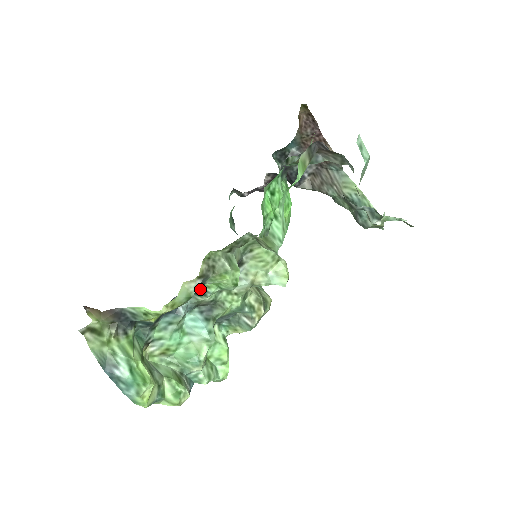
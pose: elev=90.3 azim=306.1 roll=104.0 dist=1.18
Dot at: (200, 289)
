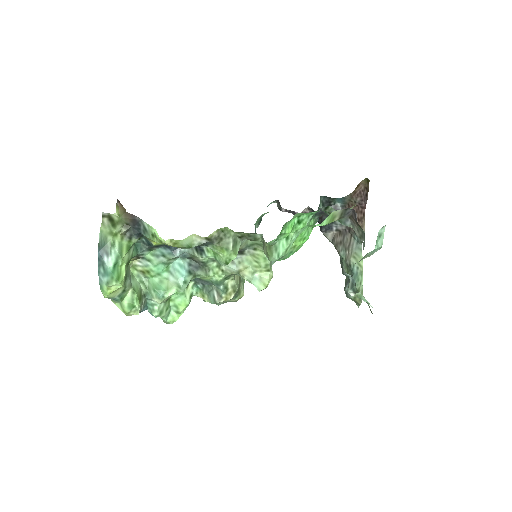
Dot at: (201, 248)
